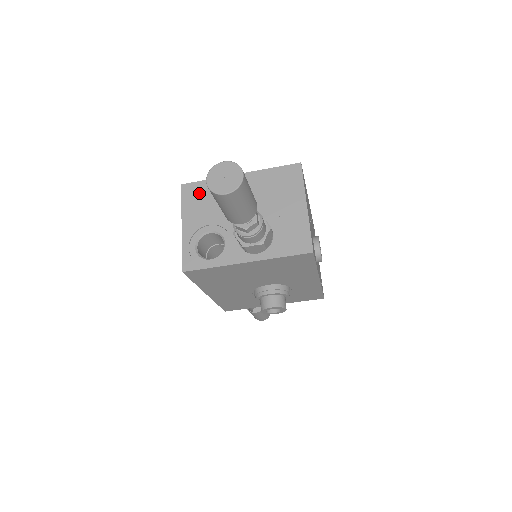
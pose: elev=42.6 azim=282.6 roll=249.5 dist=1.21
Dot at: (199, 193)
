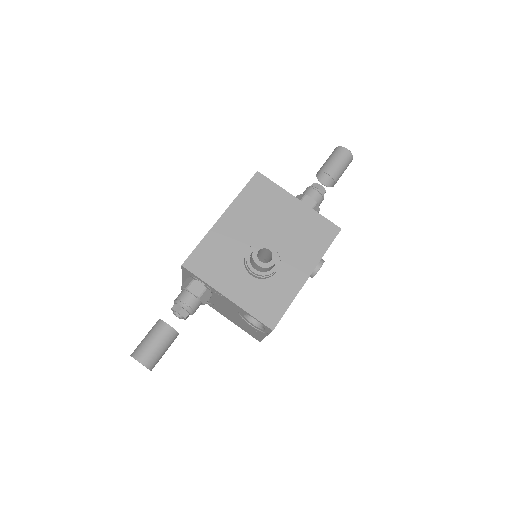
Dot at: occluded
